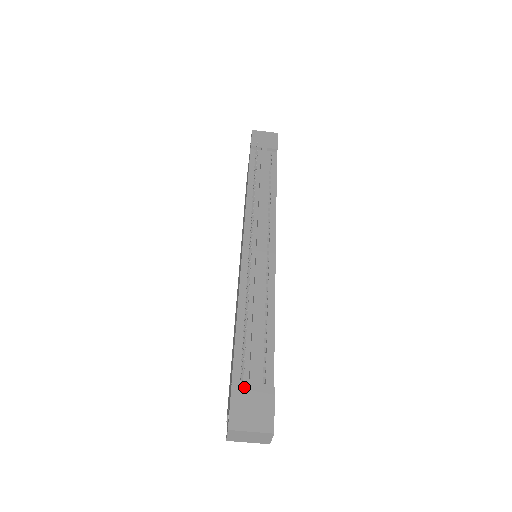
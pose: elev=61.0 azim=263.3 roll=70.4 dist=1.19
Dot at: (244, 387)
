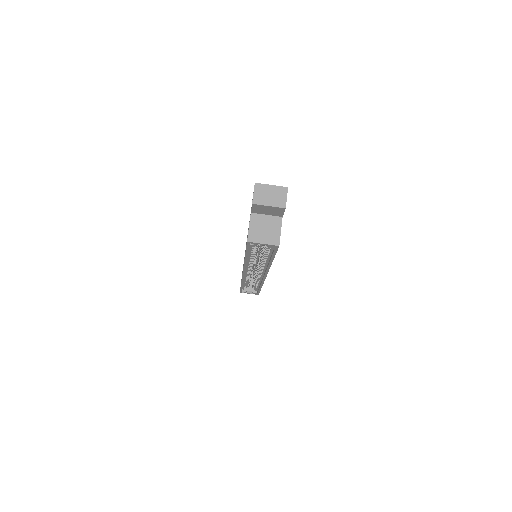
Dot at: occluded
